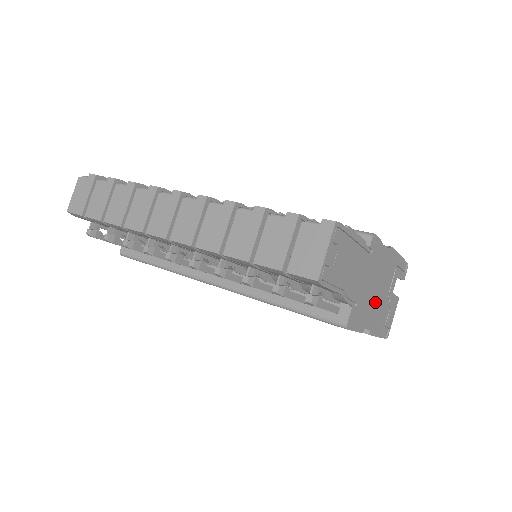
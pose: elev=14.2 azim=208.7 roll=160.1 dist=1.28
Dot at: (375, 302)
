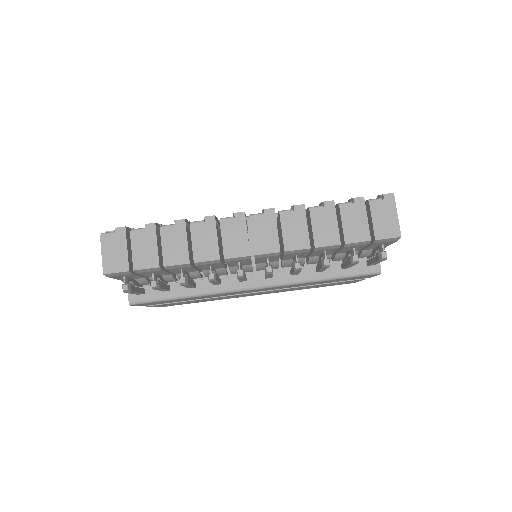
Dot at: occluded
